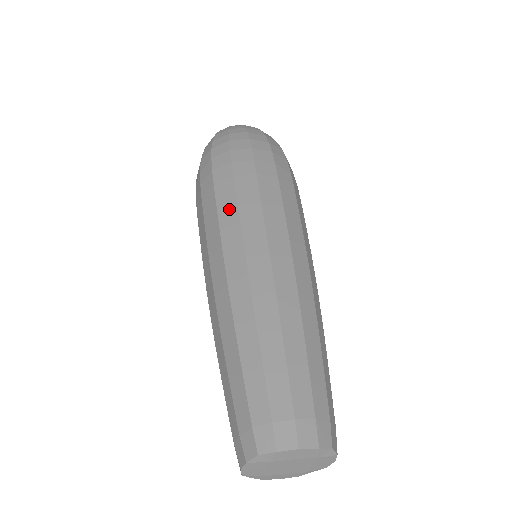
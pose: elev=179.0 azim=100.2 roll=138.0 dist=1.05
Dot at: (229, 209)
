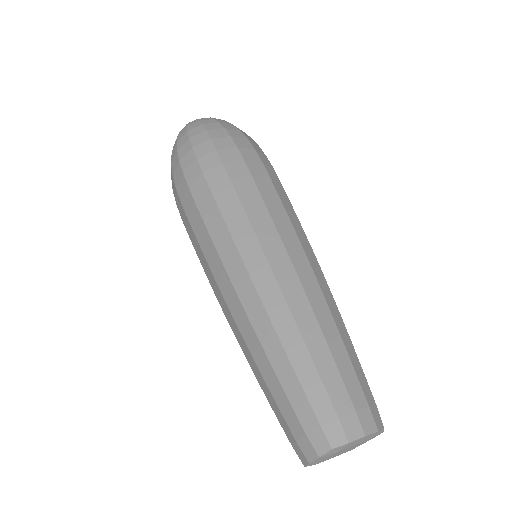
Dot at: (236, 215)
